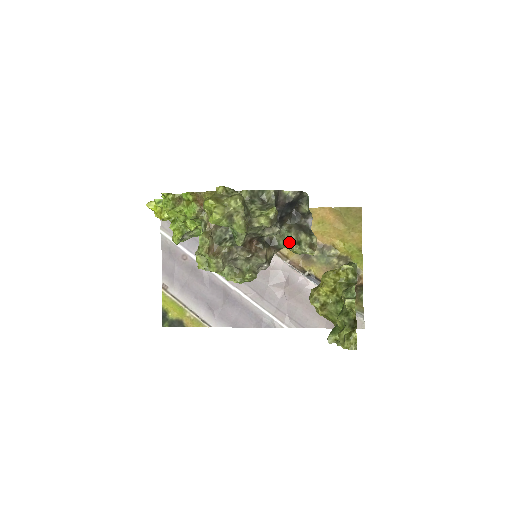
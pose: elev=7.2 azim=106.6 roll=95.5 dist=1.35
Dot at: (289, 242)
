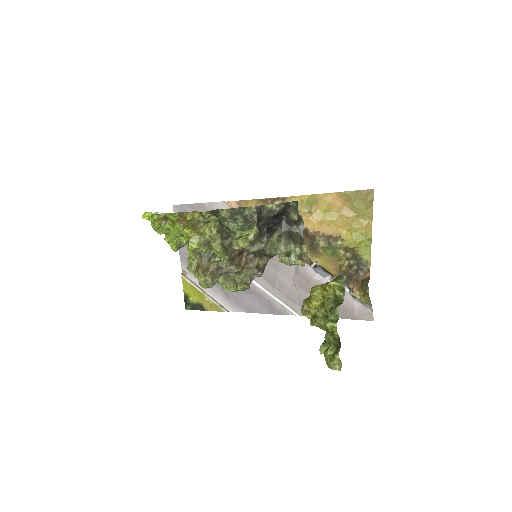
Dot at: (279, 253)
